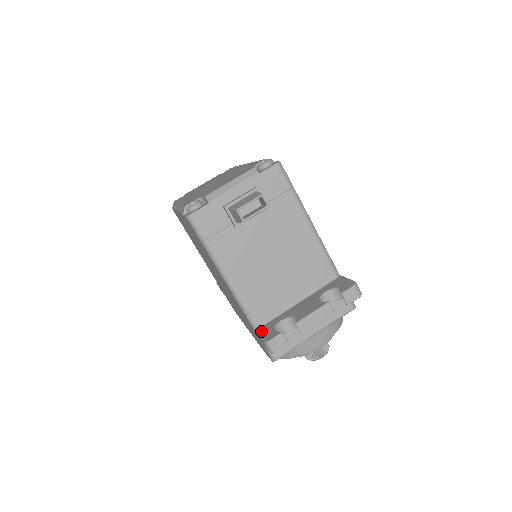
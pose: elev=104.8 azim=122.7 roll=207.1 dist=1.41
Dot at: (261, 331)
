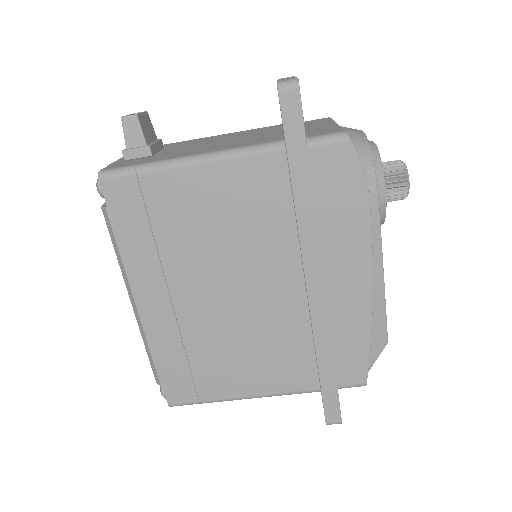
Dot at: occluded
